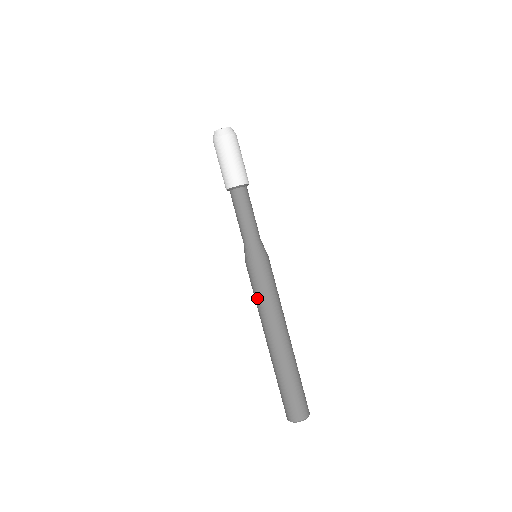
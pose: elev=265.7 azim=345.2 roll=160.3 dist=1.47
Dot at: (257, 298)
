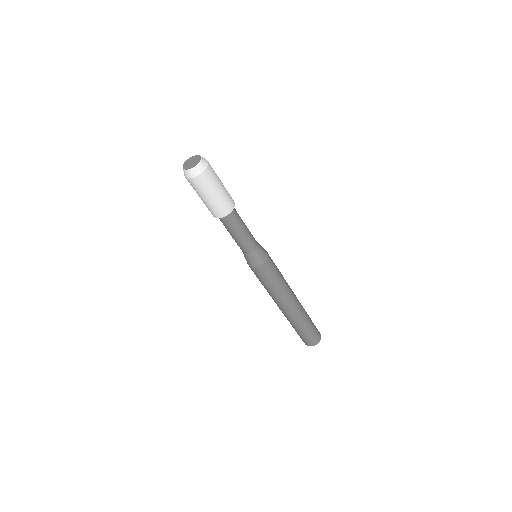
Dot at: (264, 287)
